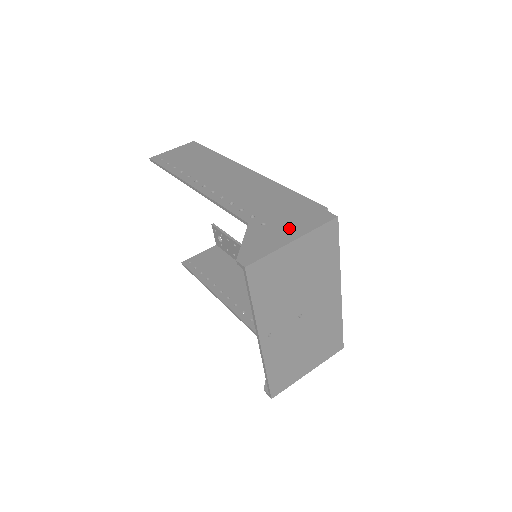
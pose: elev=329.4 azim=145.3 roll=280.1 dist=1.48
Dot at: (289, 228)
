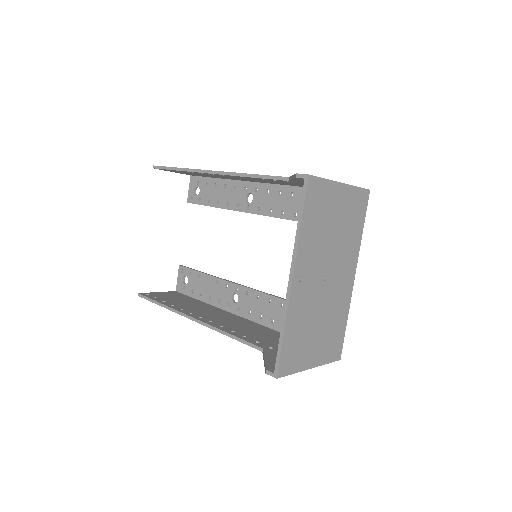
Dot at: occluded
